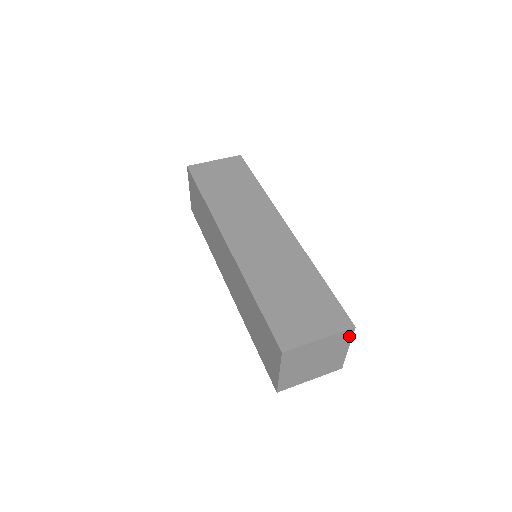
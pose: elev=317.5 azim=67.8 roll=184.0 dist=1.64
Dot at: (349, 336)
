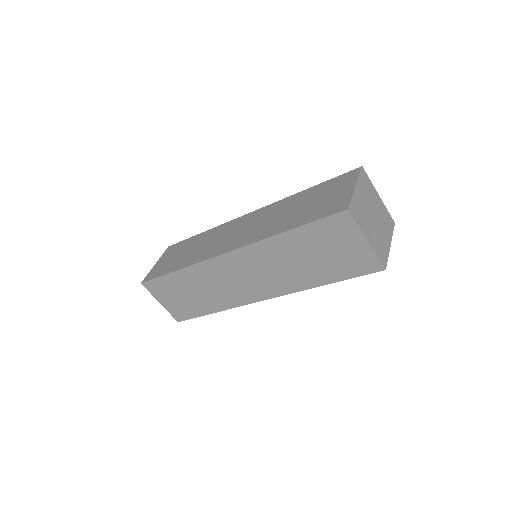
Dot at: (367, 179)
